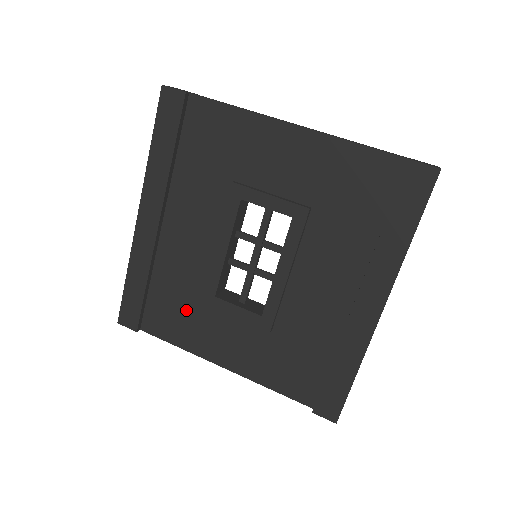
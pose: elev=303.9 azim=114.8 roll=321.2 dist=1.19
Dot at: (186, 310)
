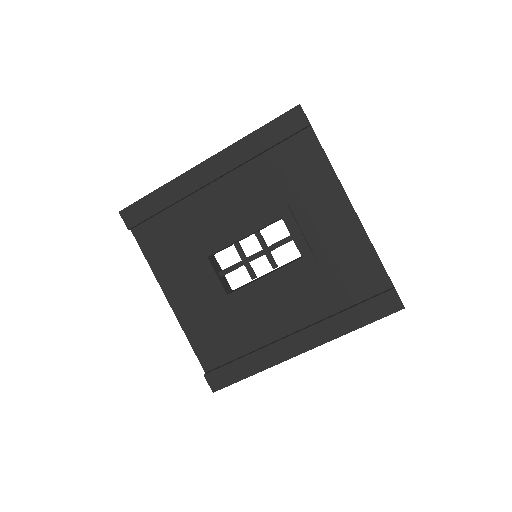
Dot at: (178, 247)
